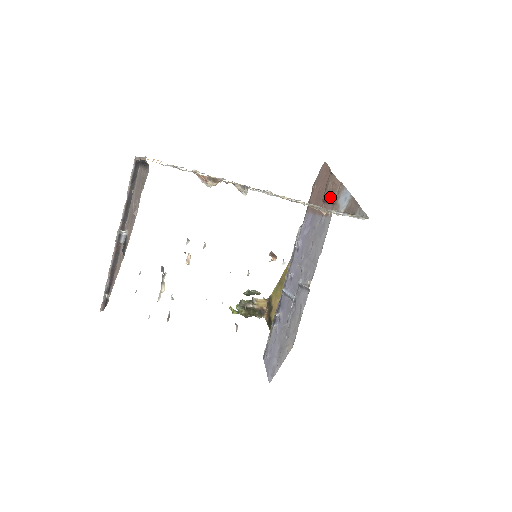
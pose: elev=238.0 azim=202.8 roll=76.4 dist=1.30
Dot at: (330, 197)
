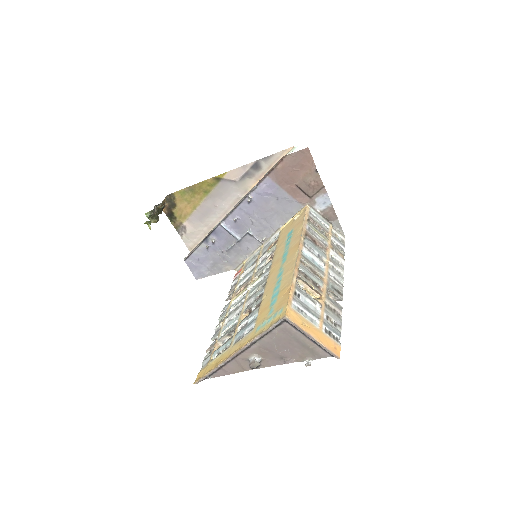
Dot at: (309, 191)
